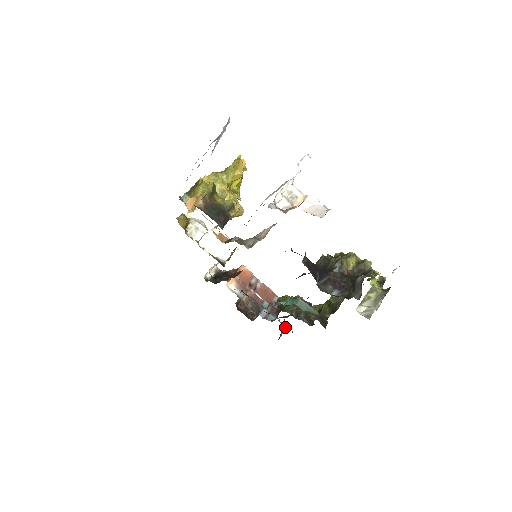
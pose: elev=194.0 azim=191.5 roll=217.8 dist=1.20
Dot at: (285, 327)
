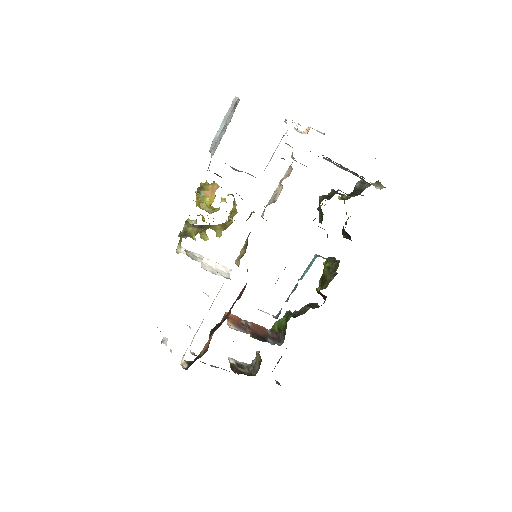
Dot at: (278, 384)
